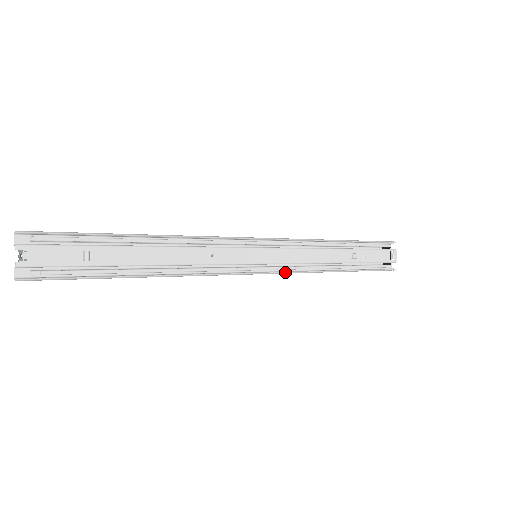
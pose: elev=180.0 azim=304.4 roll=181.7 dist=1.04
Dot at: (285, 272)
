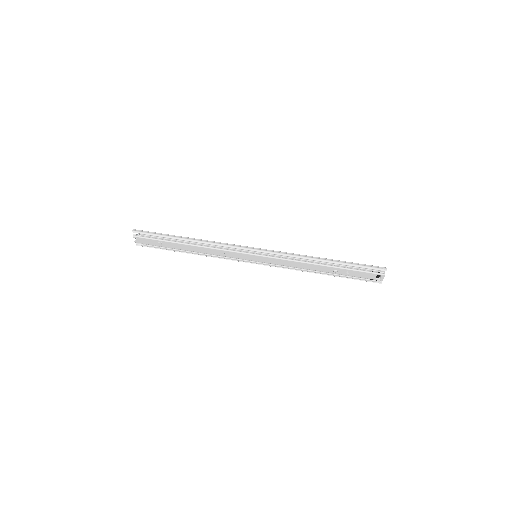
Dot at: occluded
